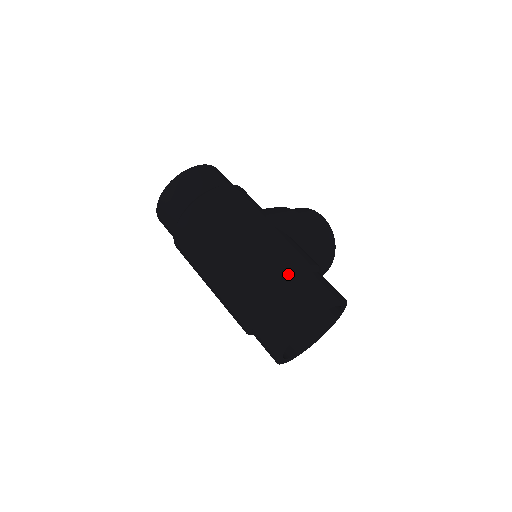
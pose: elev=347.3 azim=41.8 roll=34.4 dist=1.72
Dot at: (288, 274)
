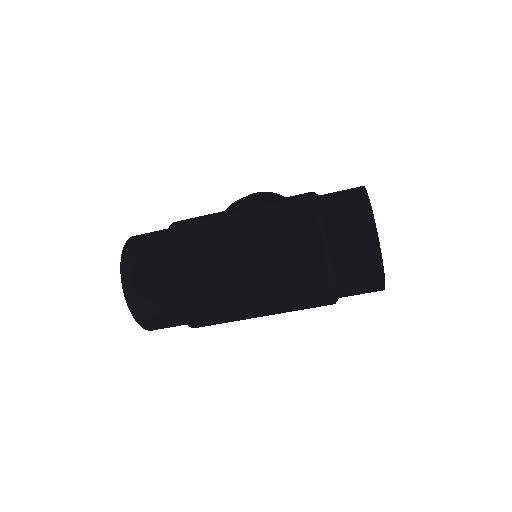
Dot at: (311, 206)
